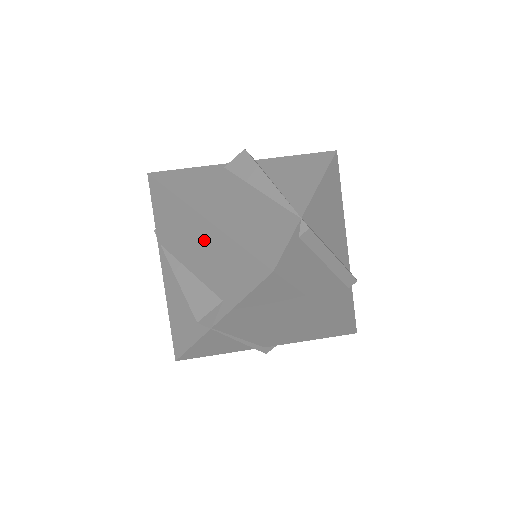
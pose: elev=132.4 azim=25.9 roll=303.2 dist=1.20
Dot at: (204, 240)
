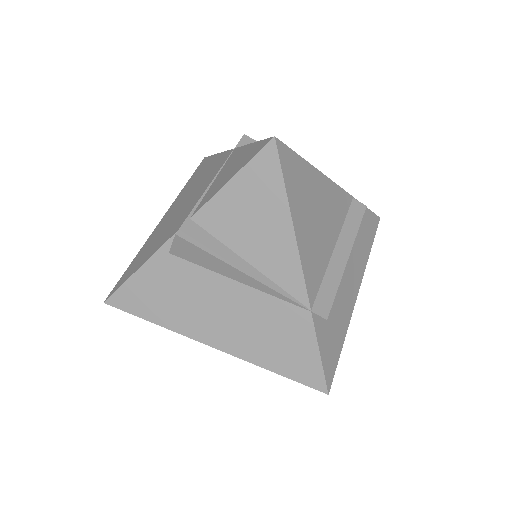
Dot at: occluded
